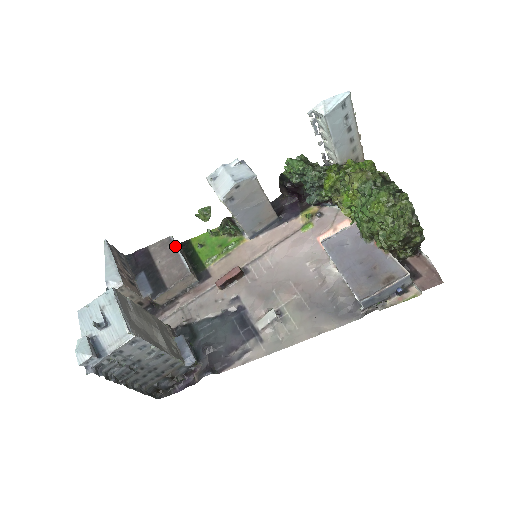
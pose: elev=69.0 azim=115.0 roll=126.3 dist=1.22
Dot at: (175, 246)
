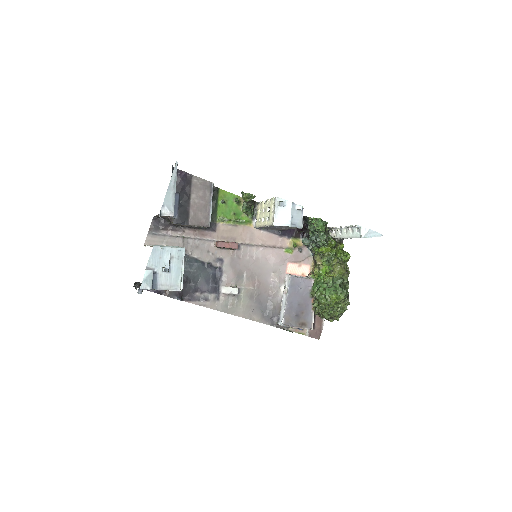
Dot at: (212, 195)
